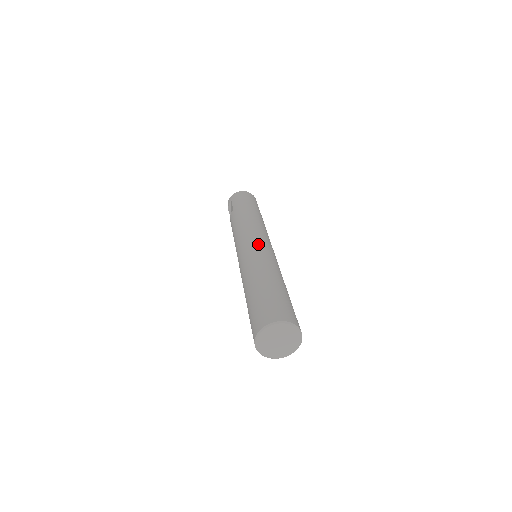
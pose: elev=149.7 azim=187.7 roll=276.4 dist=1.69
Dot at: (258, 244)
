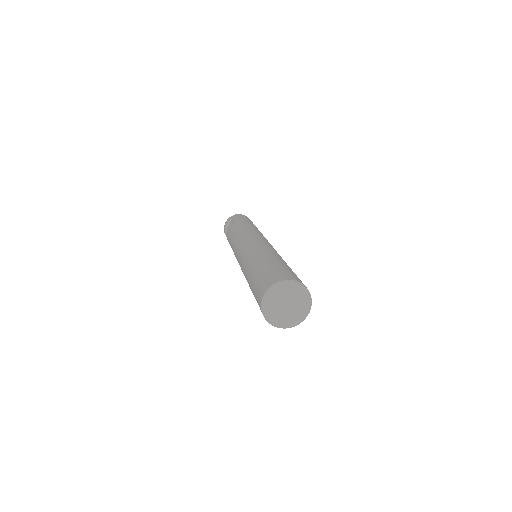
Dot at: (266, 241)
